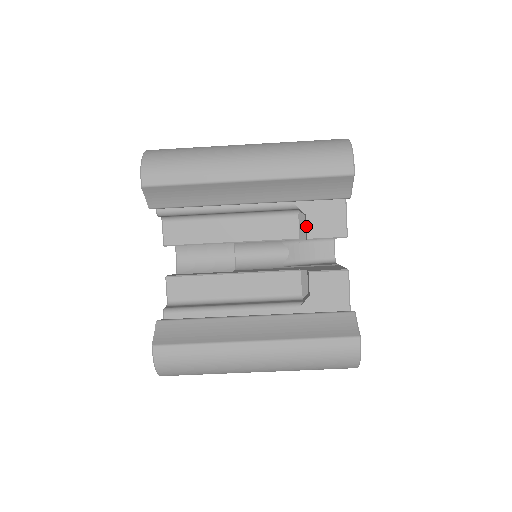
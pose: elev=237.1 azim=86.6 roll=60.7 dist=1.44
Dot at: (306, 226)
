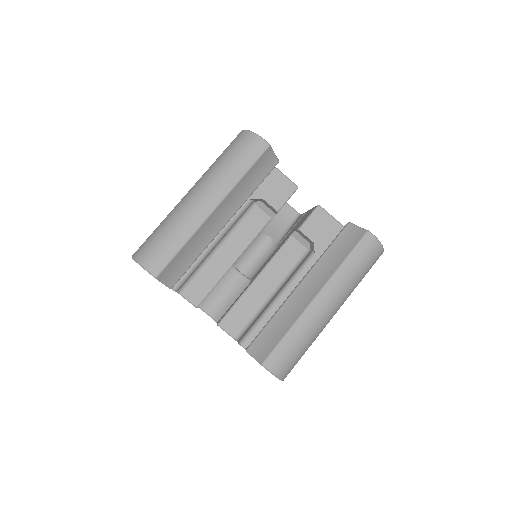
Dot at: (269, 205)
